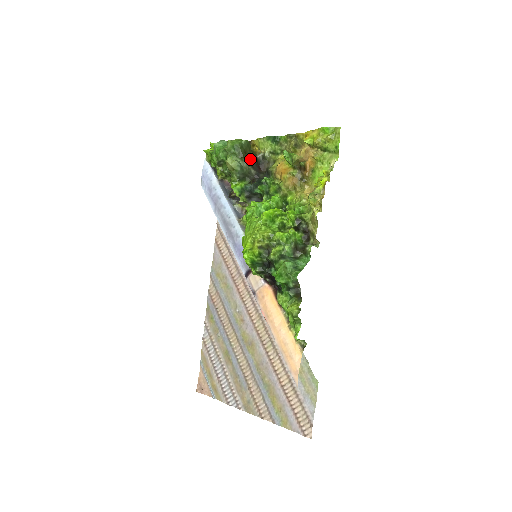
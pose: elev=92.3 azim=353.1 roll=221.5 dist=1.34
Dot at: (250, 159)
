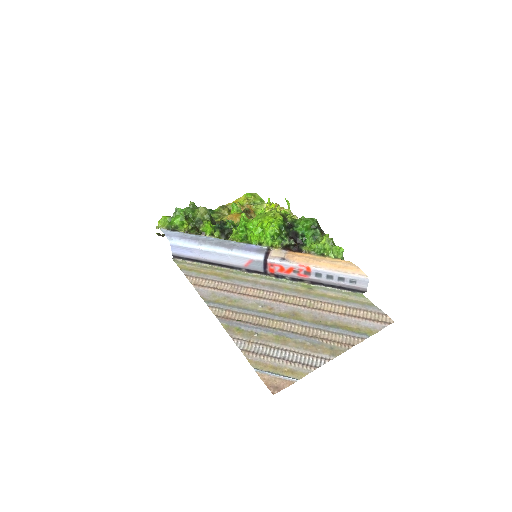
Dot at: occluded
